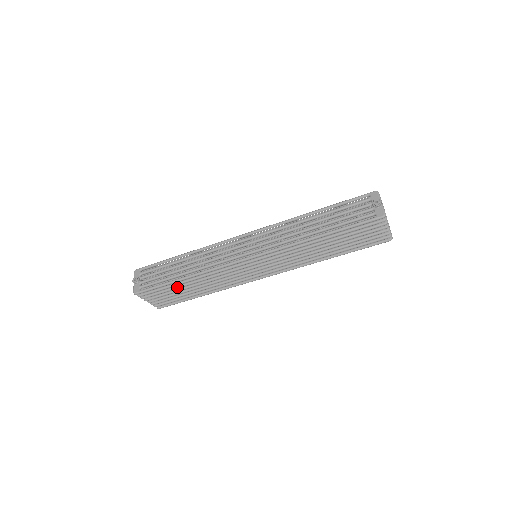
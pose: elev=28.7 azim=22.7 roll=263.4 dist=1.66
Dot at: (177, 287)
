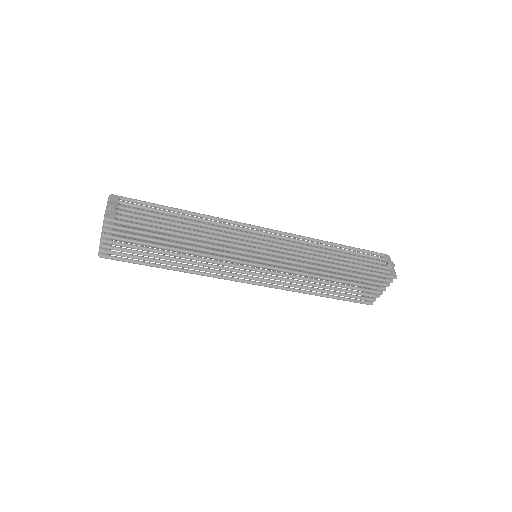
Dot at: (161, 241)
